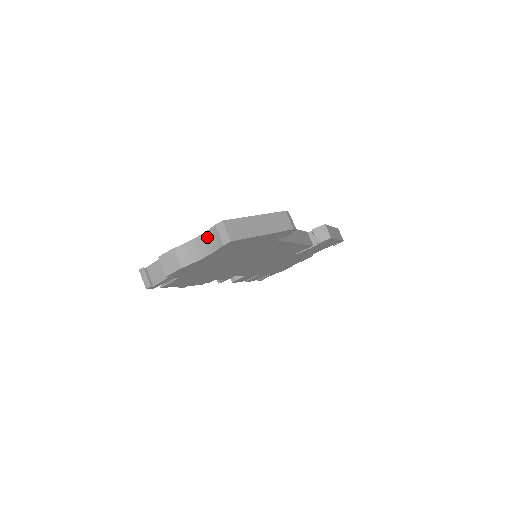
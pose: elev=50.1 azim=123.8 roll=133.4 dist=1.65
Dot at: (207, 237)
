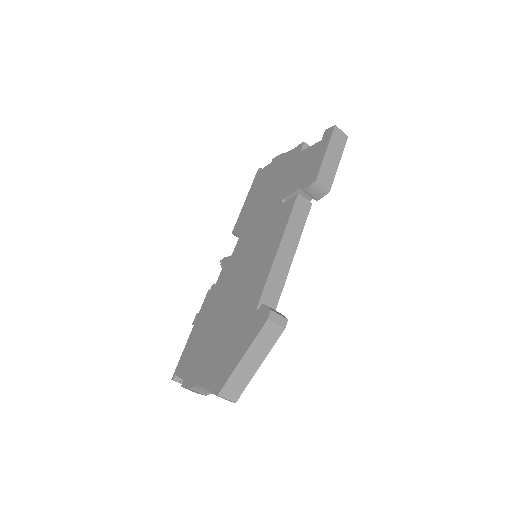
Dot at: occluded
